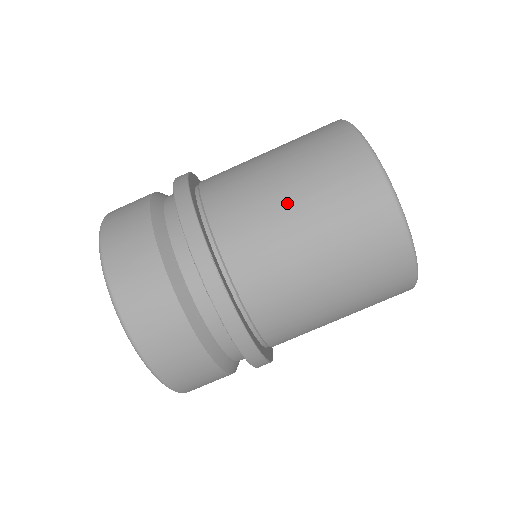
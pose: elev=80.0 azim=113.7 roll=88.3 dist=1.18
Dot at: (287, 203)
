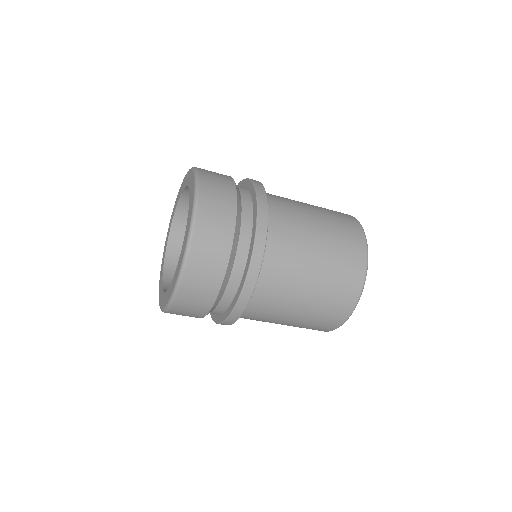
Dot at: (287, 320)
